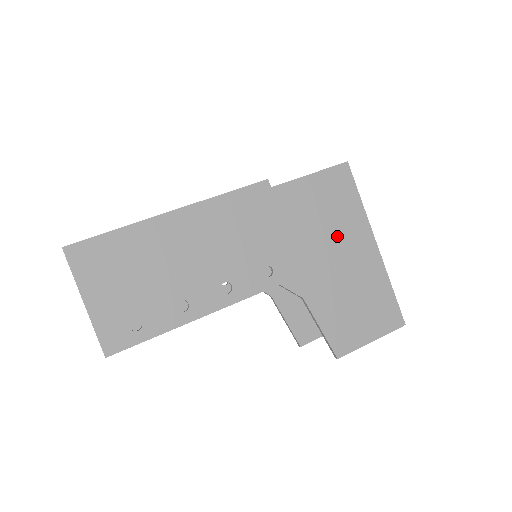
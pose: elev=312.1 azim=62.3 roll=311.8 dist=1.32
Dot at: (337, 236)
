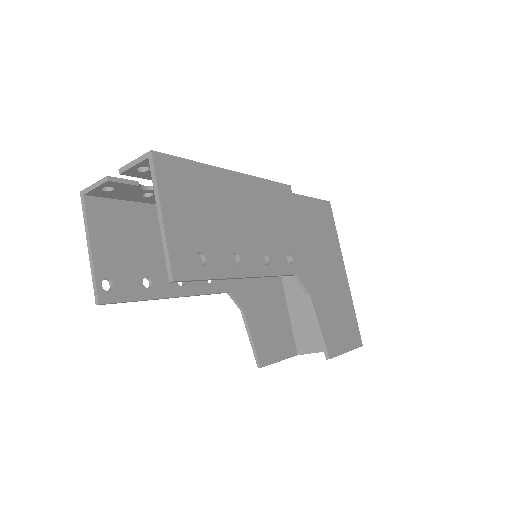
Dot at: (326, 253)
